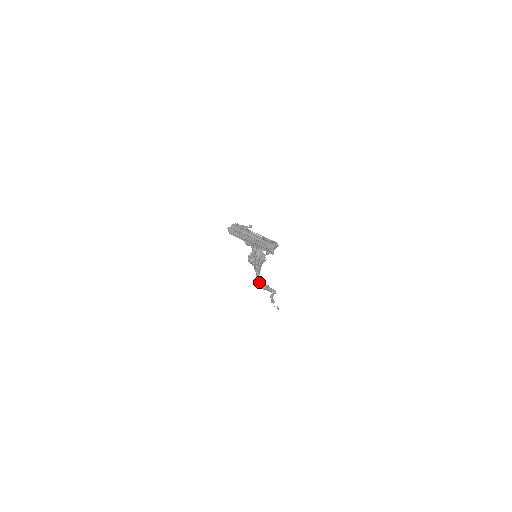
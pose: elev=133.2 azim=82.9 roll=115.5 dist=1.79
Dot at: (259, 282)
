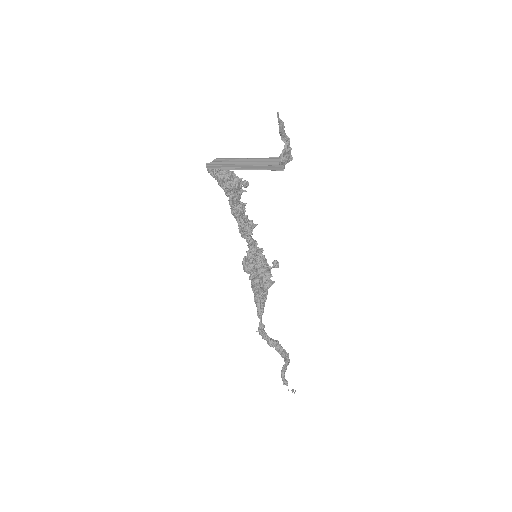
Dot at: (262, 327)
